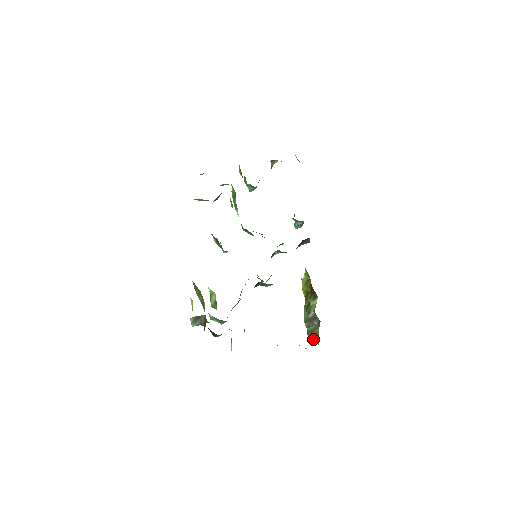
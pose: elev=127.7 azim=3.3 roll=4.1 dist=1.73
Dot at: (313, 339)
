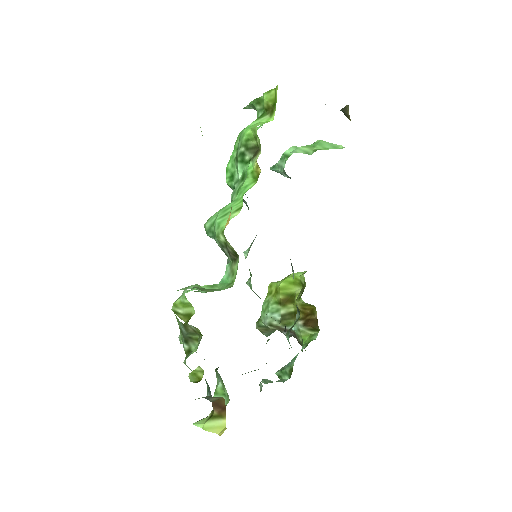
Dot at: (263, 332)
